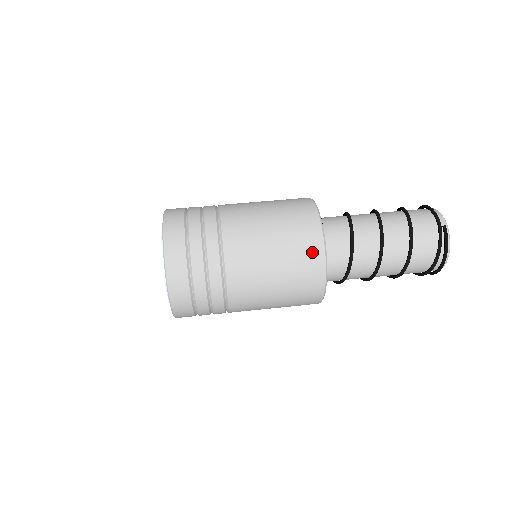
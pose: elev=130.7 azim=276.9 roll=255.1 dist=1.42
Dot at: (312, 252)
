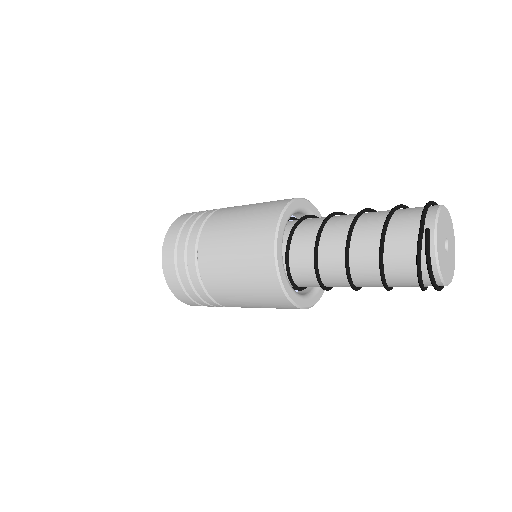
Dot at: (263, 256)
